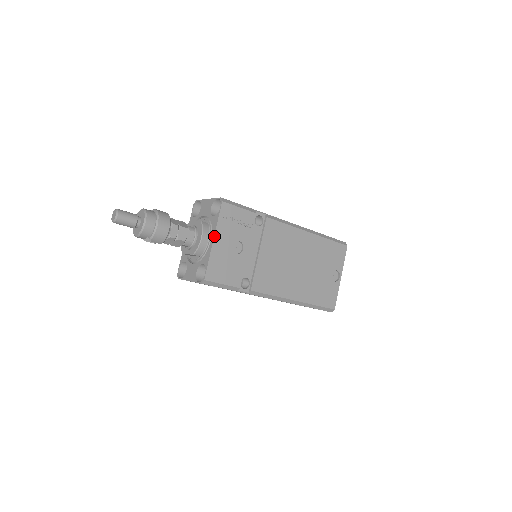
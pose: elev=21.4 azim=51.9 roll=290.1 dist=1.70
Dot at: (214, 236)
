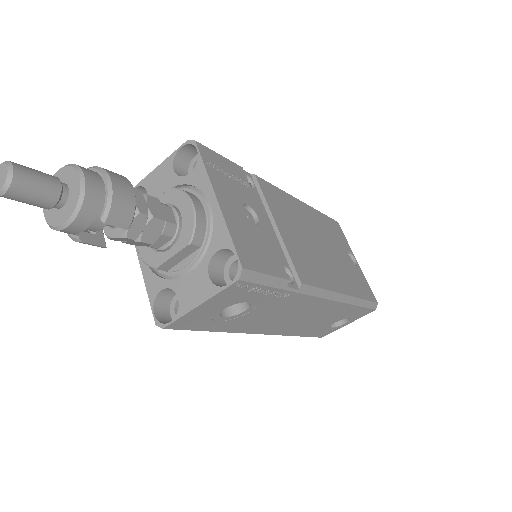
Dot at: (214, 193)
